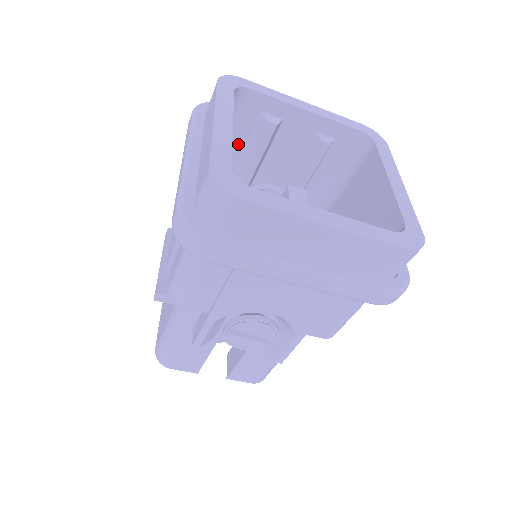
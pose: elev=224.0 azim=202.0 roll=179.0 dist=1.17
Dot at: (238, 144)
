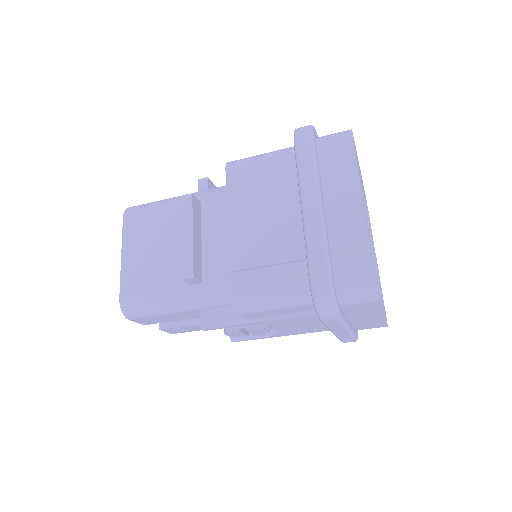
Dot at: occluded
